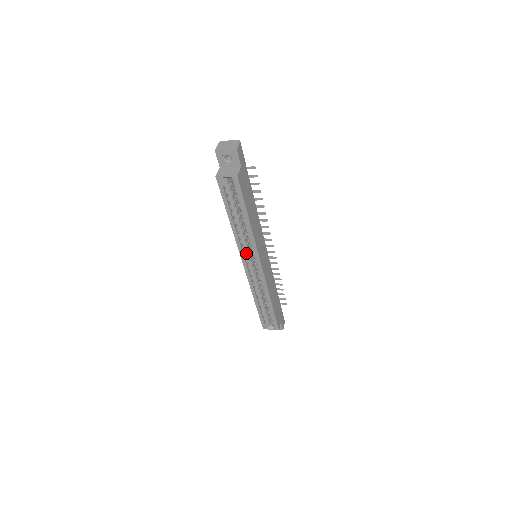
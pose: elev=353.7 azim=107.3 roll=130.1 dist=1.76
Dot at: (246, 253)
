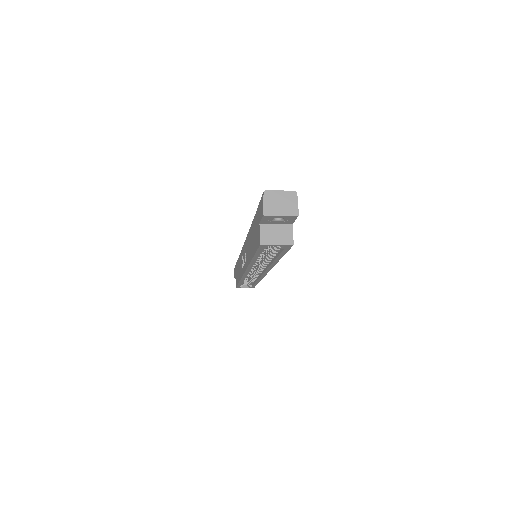
Dot at: occluded
